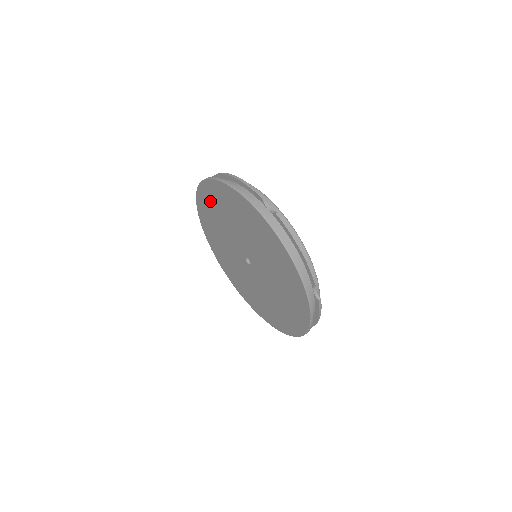
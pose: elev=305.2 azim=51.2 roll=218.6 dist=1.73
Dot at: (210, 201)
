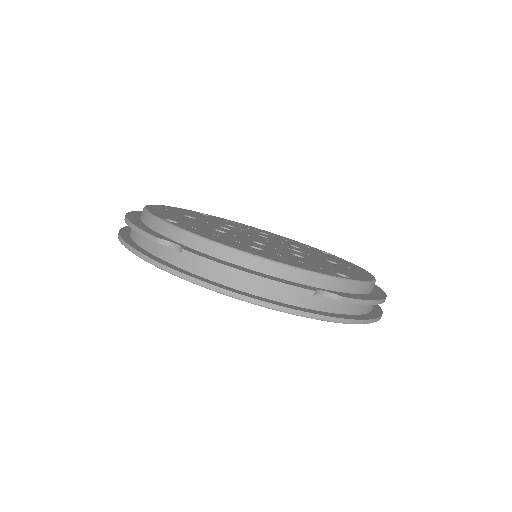
Dot at: occluded
